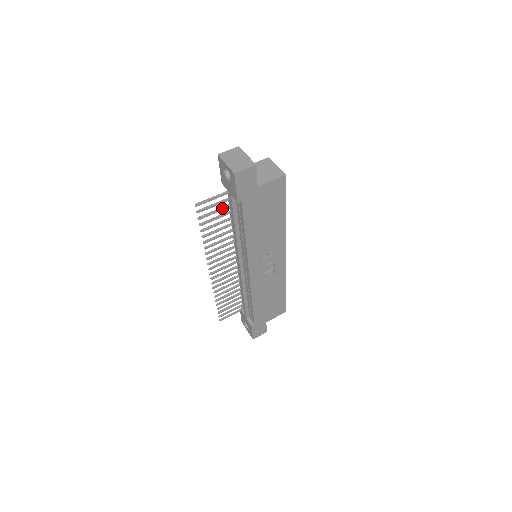
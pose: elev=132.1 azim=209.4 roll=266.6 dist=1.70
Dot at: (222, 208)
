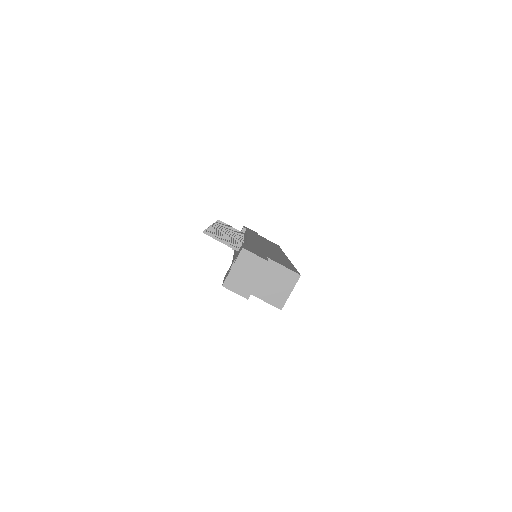
Dot at: occluded
